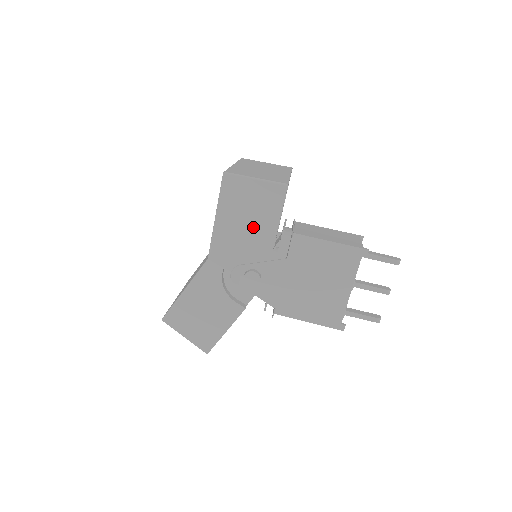
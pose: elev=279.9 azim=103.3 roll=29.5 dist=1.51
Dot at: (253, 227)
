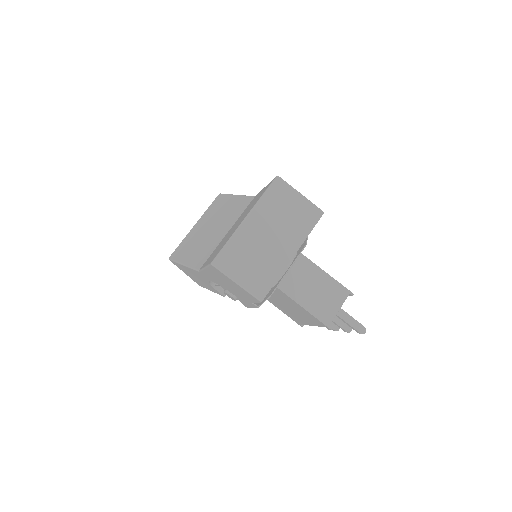
Dot at: (232, 290)
